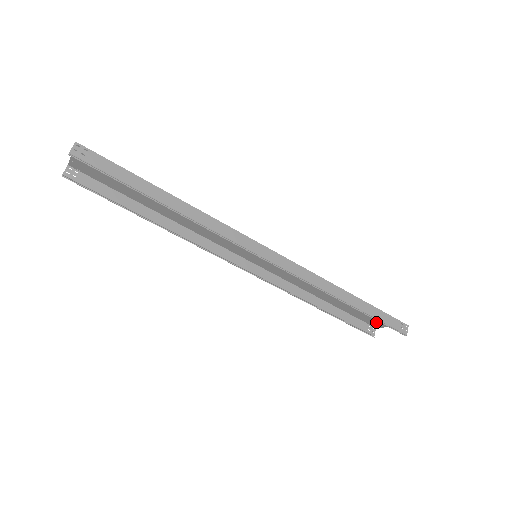
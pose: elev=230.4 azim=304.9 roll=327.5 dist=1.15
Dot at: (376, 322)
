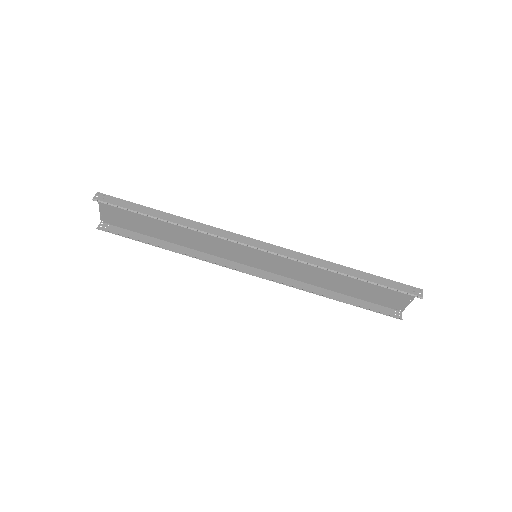
Dot at: (396, 301)
